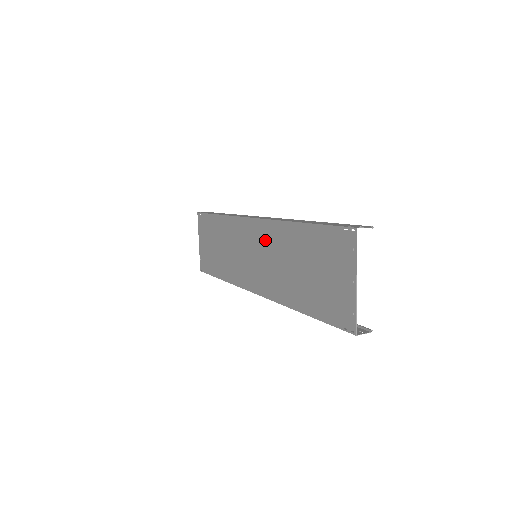
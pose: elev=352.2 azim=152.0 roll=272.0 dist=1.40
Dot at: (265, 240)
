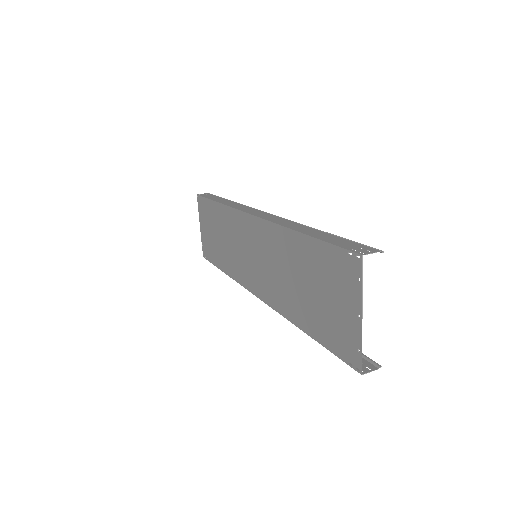
Dot at: (264, 242)
